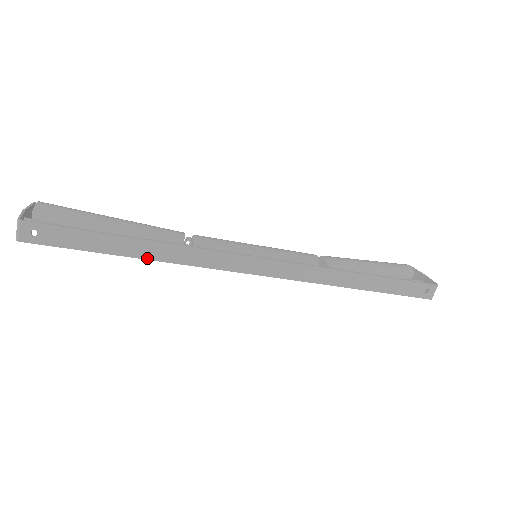
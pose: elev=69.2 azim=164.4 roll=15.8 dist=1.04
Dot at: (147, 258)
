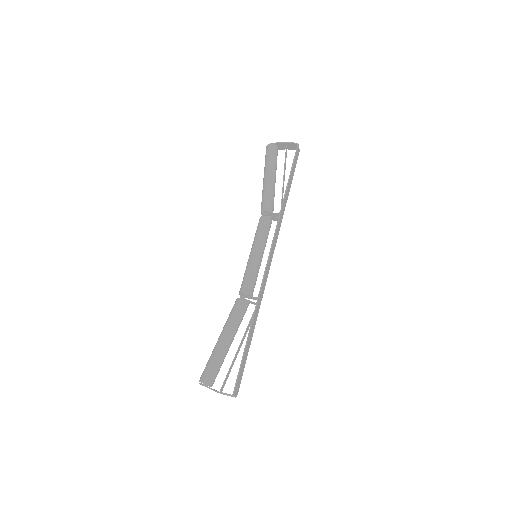
Dot at: occluded
